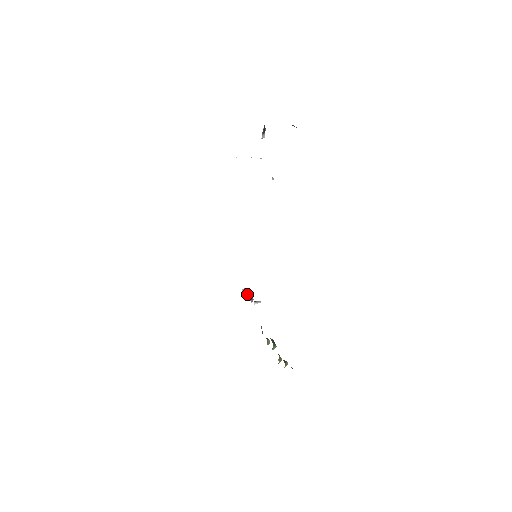
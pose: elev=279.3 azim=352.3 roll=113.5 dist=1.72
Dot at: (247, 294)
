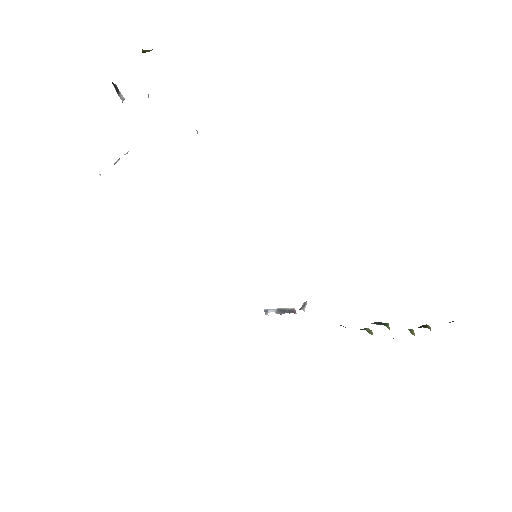
Dot at: (278, 312)
